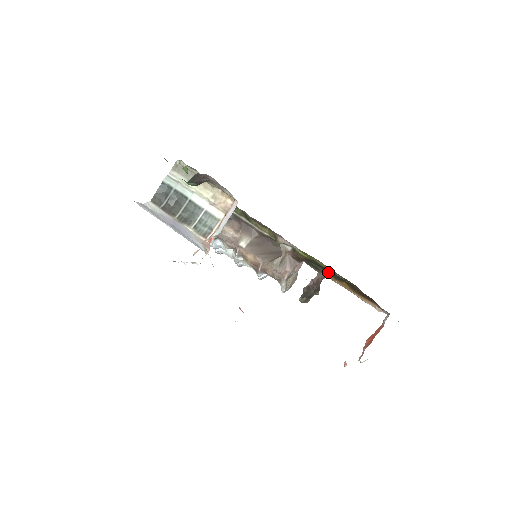
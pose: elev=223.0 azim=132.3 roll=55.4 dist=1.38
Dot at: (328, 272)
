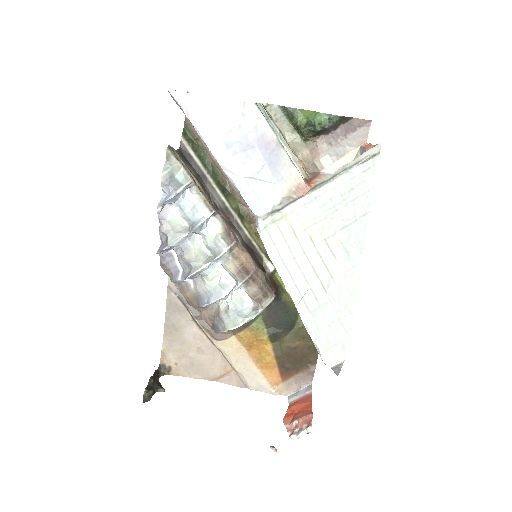
Dot at: (268, 322)
